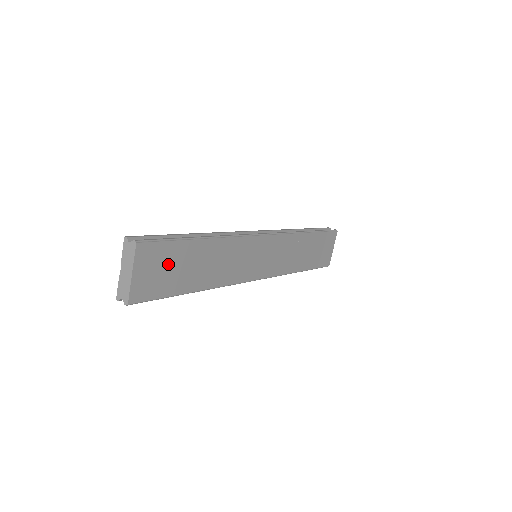
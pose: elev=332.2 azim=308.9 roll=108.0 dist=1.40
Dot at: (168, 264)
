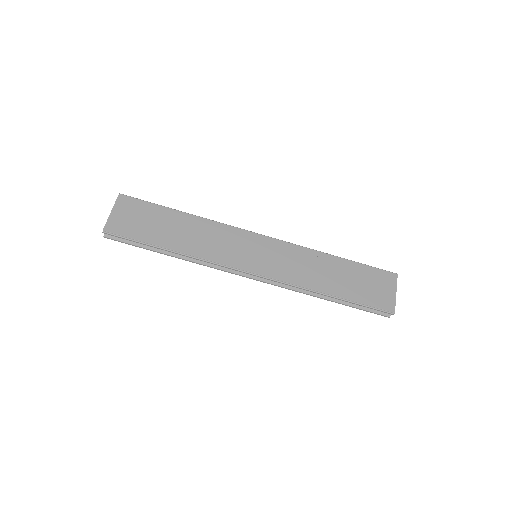
Dot at: (144, 217)
